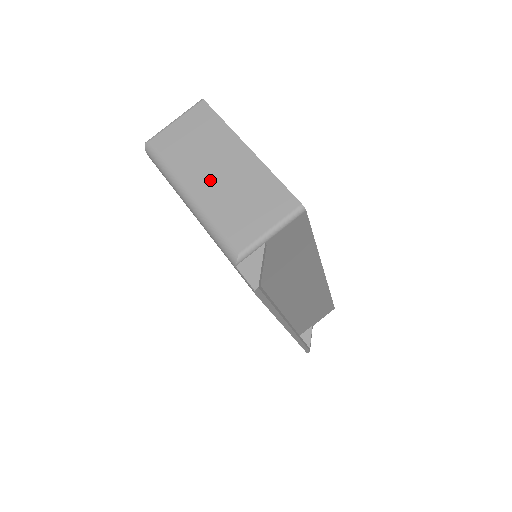
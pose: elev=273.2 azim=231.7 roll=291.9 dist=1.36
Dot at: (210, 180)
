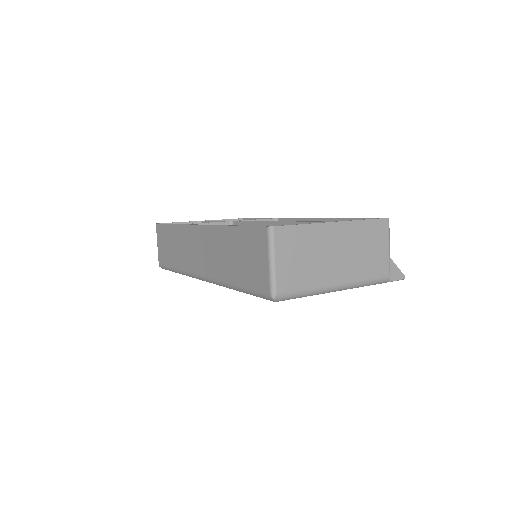
Dot at: (339, 265)
